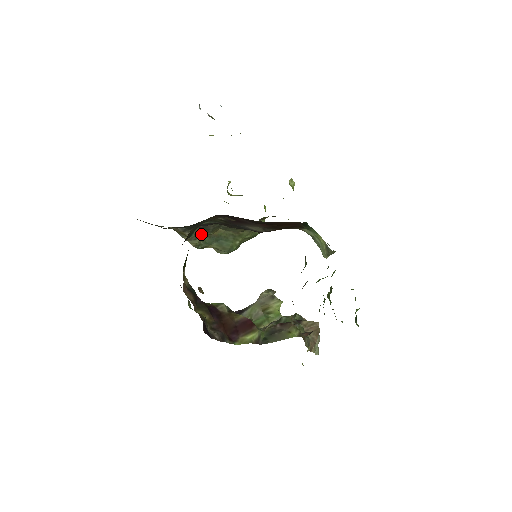
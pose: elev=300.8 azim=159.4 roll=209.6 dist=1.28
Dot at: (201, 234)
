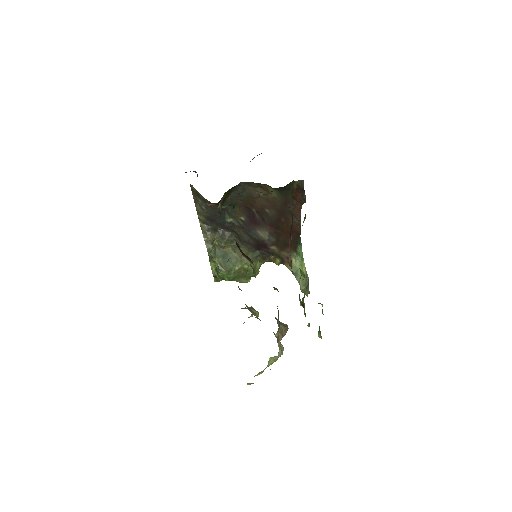
Dot at: (215, 245)
